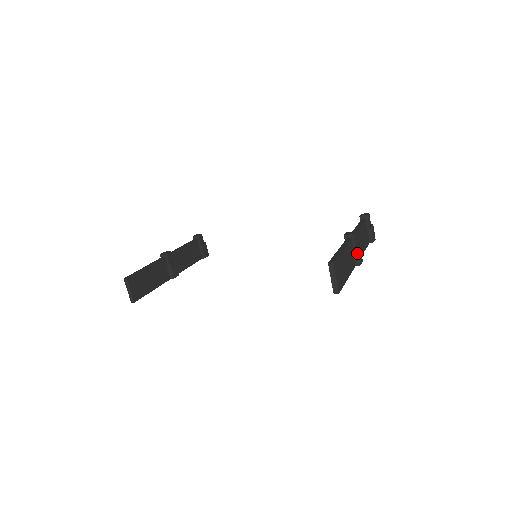
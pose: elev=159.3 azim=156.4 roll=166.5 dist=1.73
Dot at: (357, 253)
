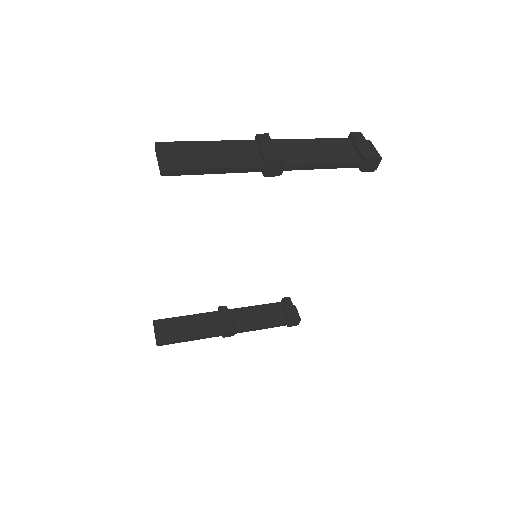
Dot at: (262, 150)
